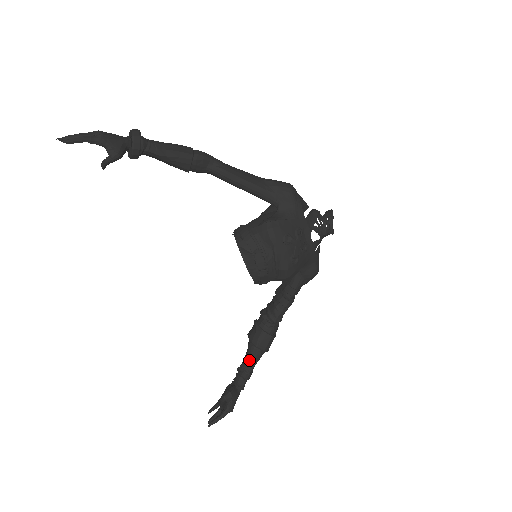
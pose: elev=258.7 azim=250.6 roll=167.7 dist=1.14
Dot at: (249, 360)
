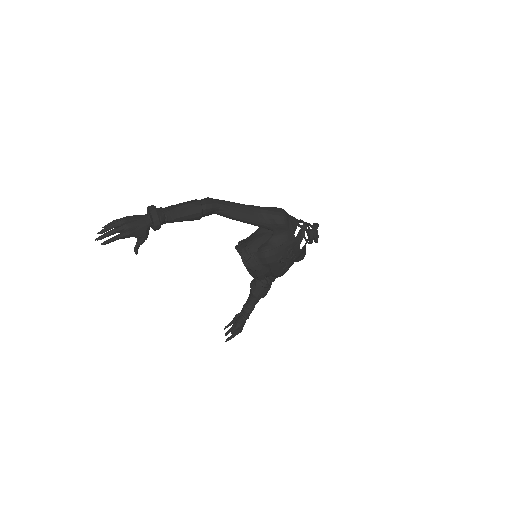
Dot at: (252, 303)
